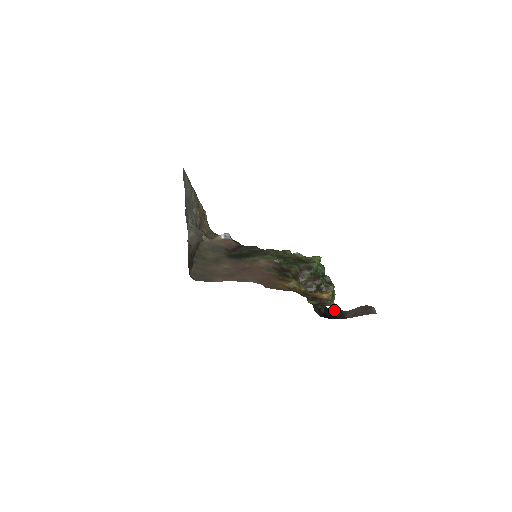
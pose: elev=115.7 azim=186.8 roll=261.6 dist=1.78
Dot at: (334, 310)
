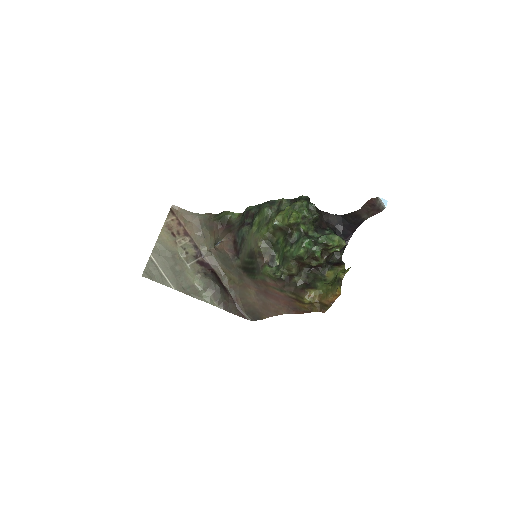
Dot at: (348, 215)
